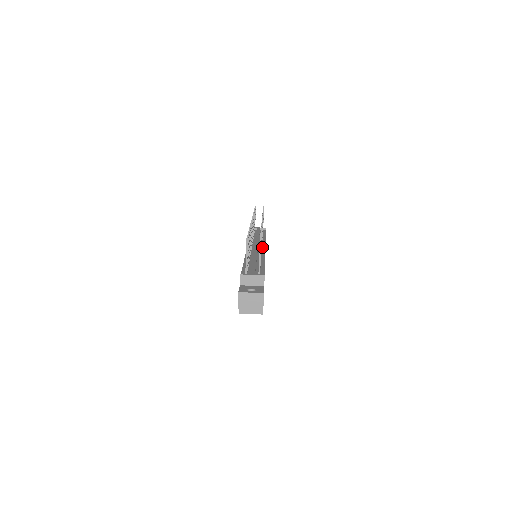
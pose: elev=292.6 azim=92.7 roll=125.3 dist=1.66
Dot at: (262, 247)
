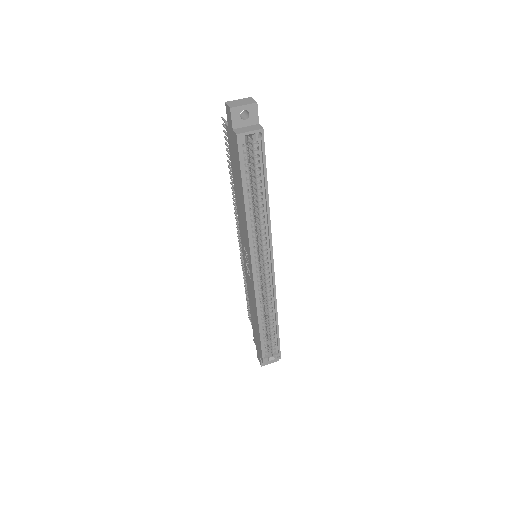
Dot at: occluded
